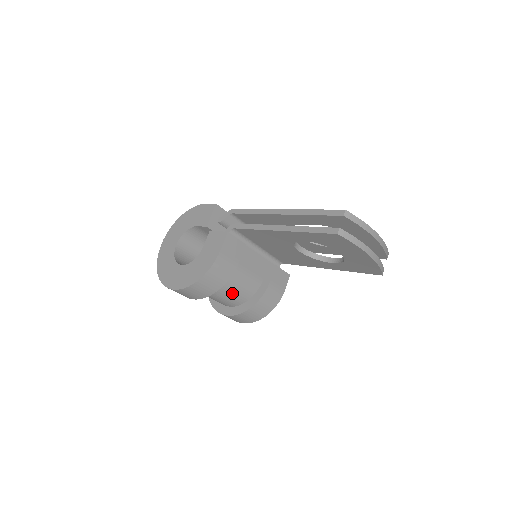
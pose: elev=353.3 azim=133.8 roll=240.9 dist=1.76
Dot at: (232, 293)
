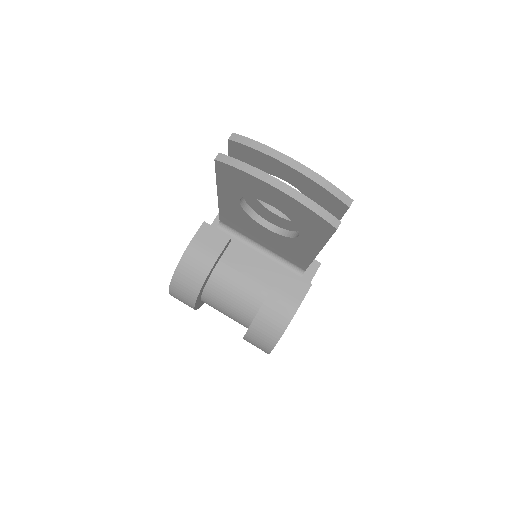
Dot at: (232, 302)
